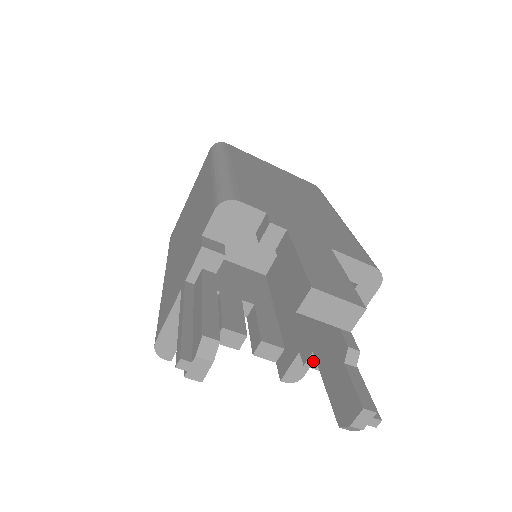
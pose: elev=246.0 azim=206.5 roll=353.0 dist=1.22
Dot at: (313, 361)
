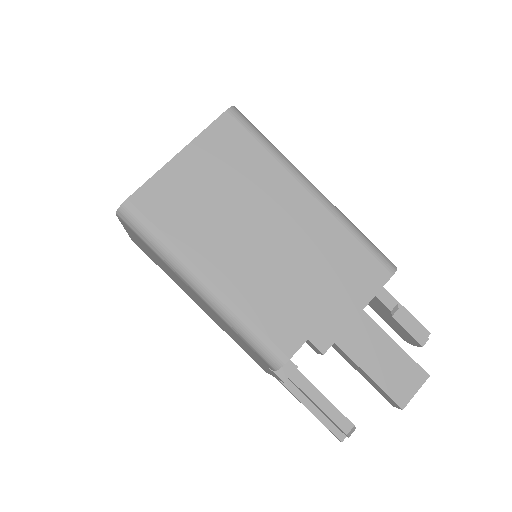
Dot at: occluded
